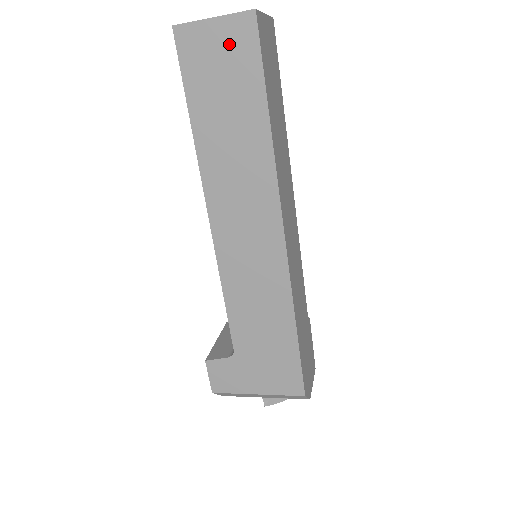
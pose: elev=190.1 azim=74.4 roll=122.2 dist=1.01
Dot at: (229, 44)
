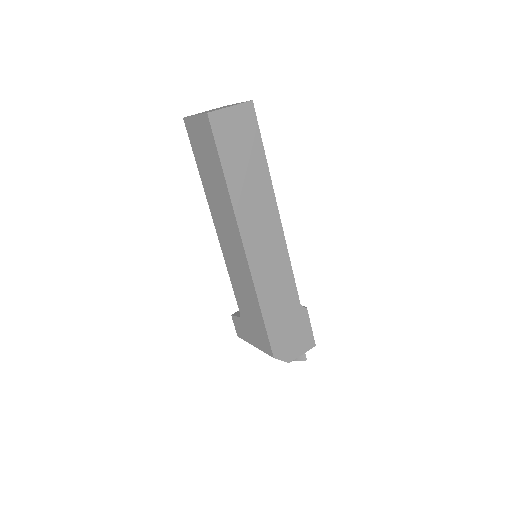
Dot at: (202, 131)
